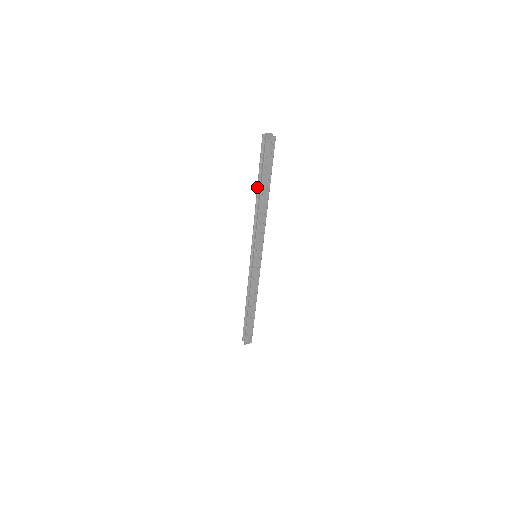
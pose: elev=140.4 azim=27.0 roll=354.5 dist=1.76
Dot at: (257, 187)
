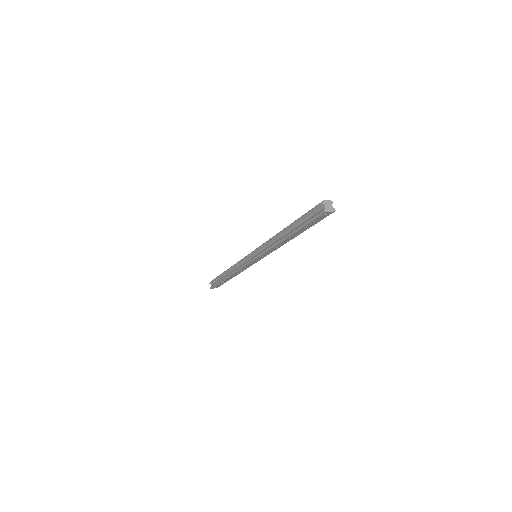
Dot at: (289, 226)
